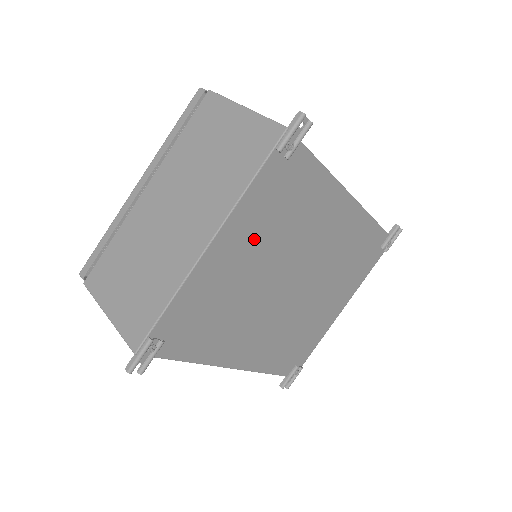
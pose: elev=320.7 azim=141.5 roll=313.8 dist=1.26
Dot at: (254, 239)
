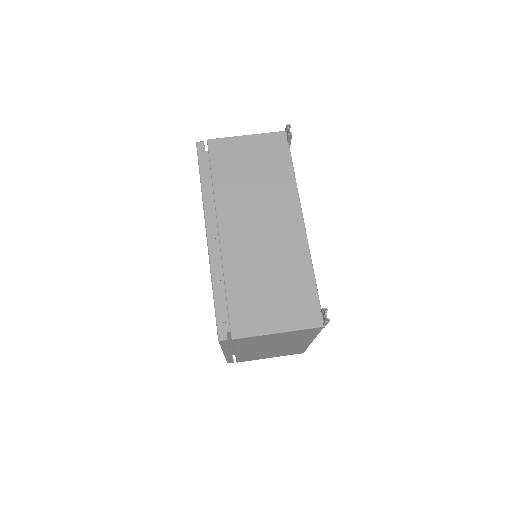
Dot at: occluded
